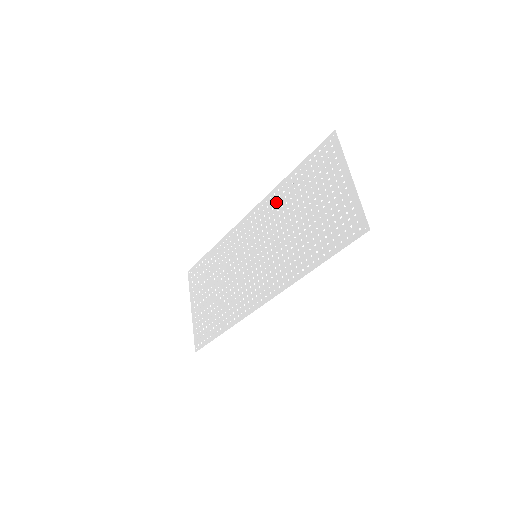
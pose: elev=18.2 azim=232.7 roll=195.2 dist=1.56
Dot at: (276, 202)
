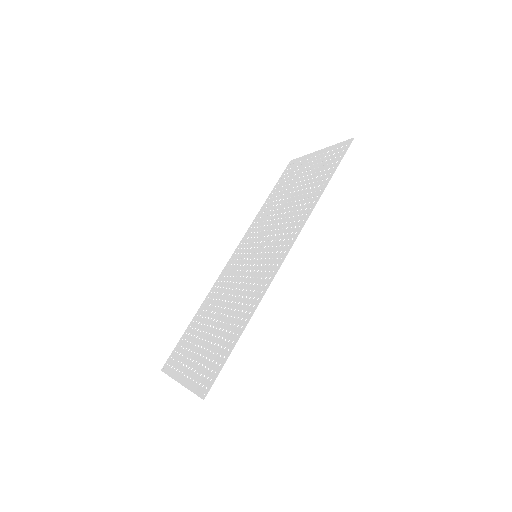
Dot at: (259, 221)
